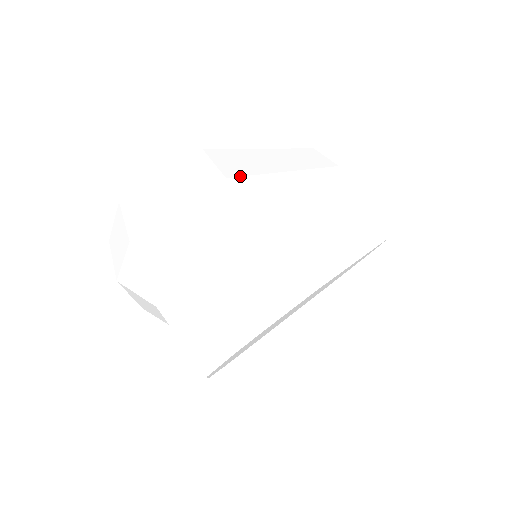
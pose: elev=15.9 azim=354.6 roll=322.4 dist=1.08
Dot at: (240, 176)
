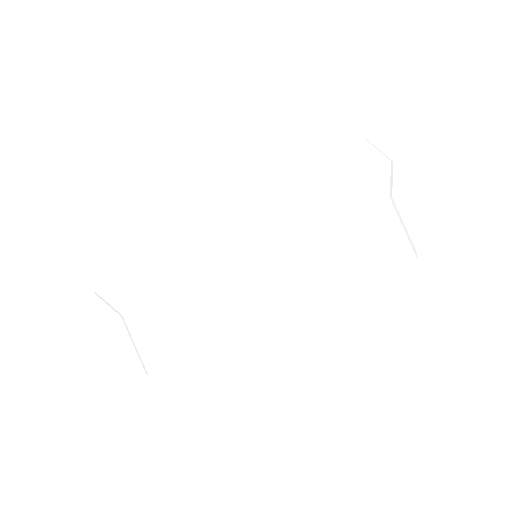
Dot at: (144, 266)
